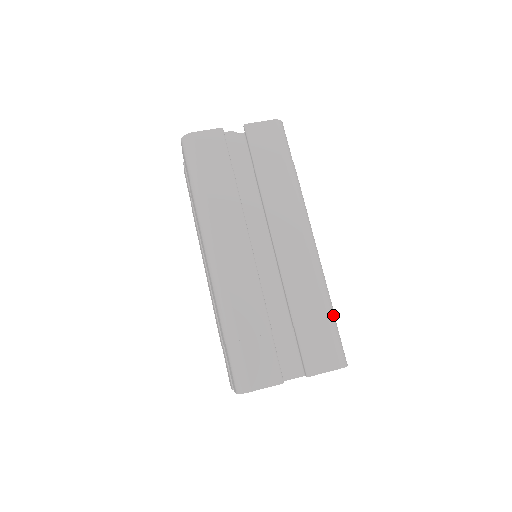
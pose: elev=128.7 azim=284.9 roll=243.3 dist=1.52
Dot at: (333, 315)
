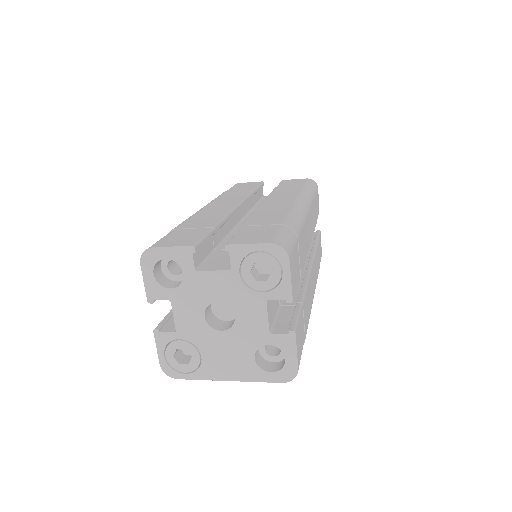
Dot at: (293, 228)
